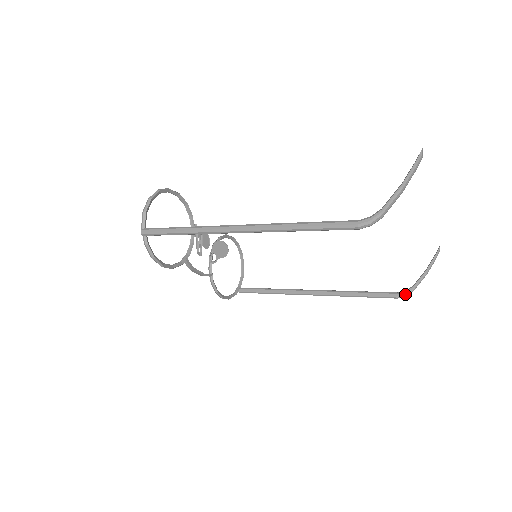
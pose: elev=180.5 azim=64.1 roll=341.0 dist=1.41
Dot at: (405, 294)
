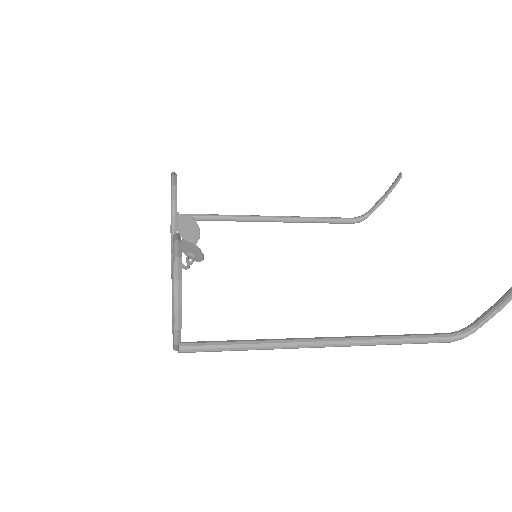
Dot at: (361, 221)
